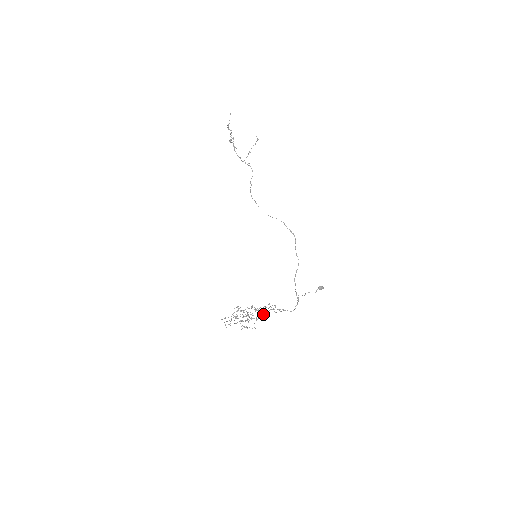
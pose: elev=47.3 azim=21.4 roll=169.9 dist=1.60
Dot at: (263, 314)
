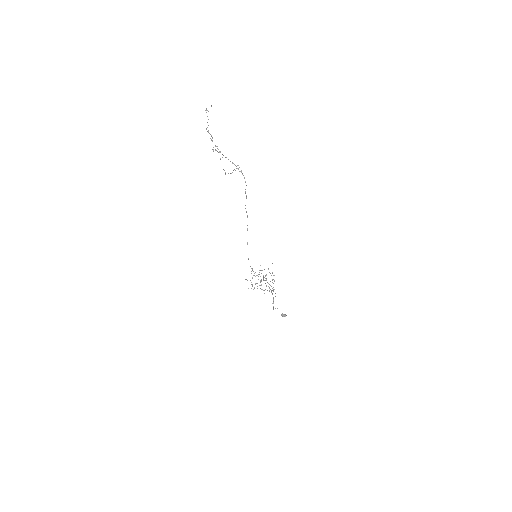
Dot at: (269, 287)
